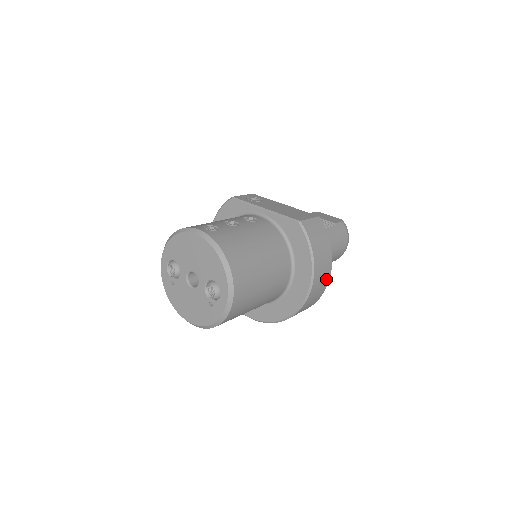
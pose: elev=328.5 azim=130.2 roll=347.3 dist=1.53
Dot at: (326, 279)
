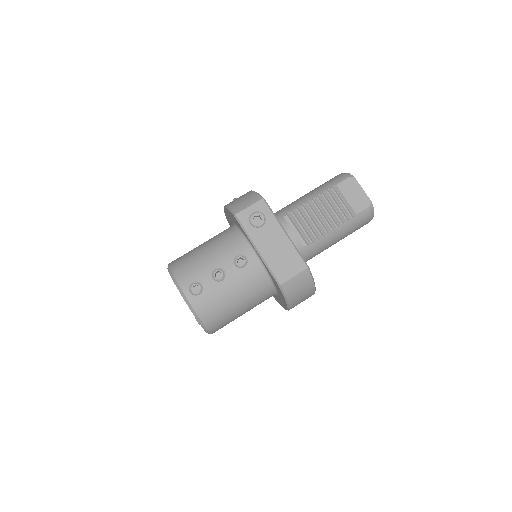
Dot at: occluded
